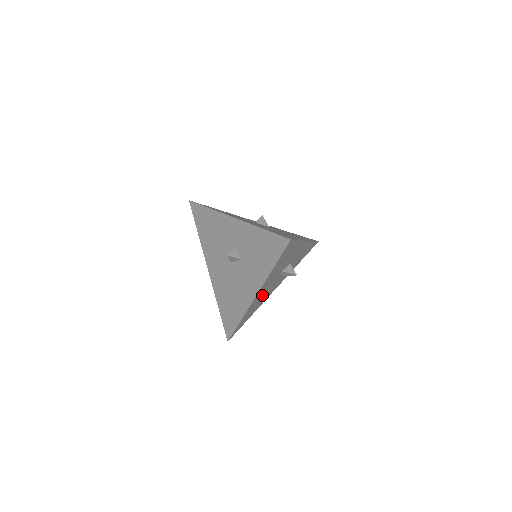
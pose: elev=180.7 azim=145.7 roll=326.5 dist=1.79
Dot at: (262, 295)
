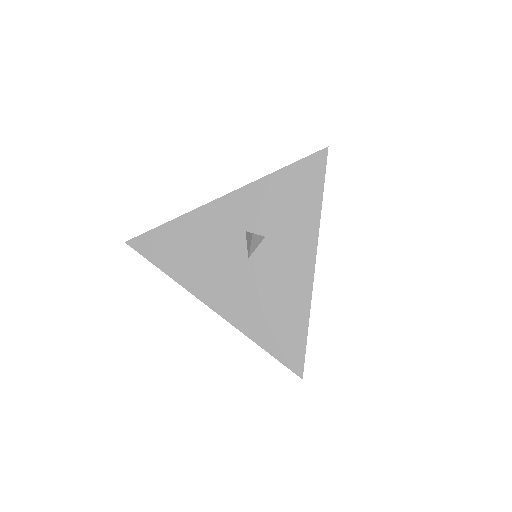
Dot at: occluded
